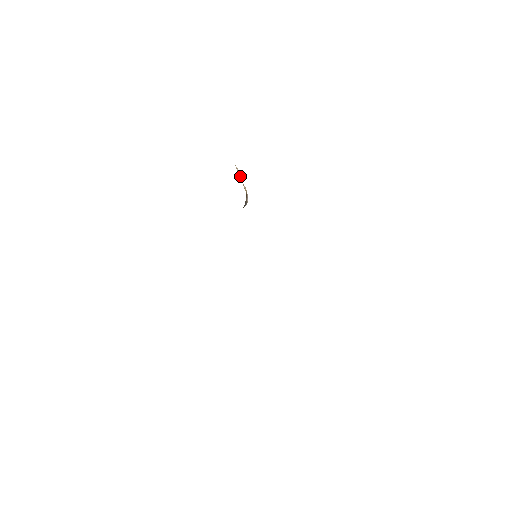
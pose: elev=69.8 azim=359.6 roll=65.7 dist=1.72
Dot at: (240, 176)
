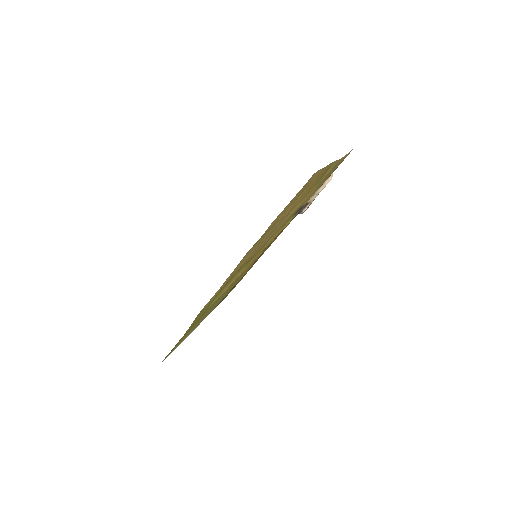
Dot at: (324, 187)
